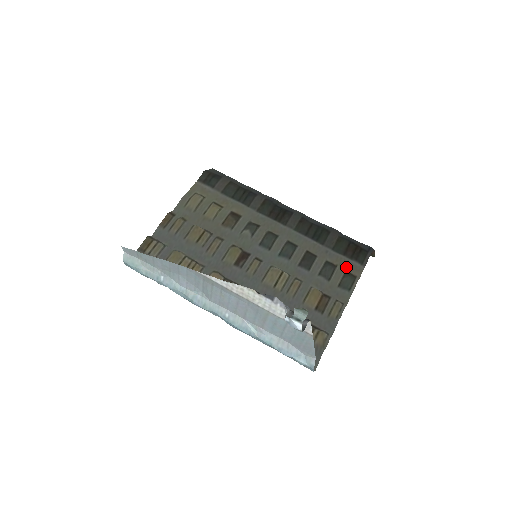
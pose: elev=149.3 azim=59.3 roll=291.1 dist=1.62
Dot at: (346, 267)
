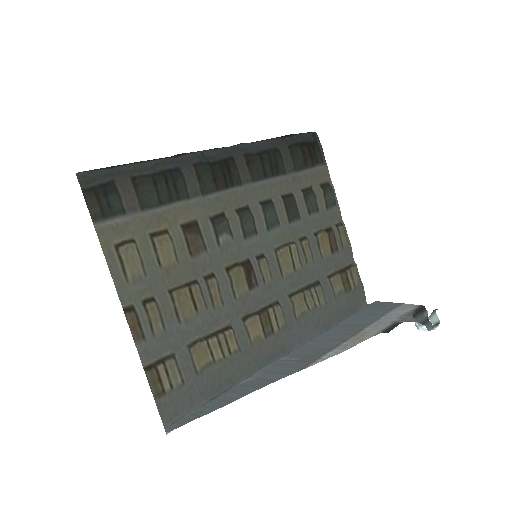
Dot at: (316, 180)
